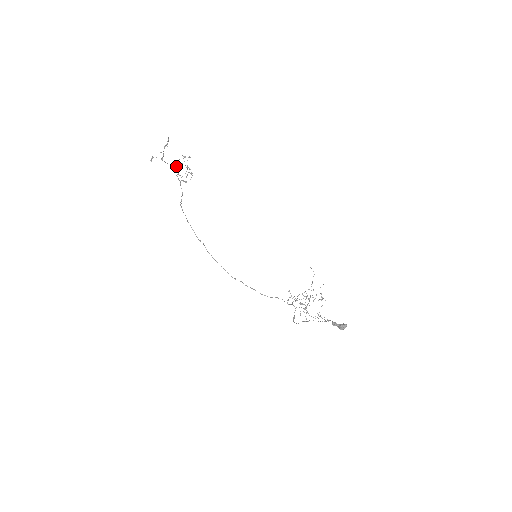
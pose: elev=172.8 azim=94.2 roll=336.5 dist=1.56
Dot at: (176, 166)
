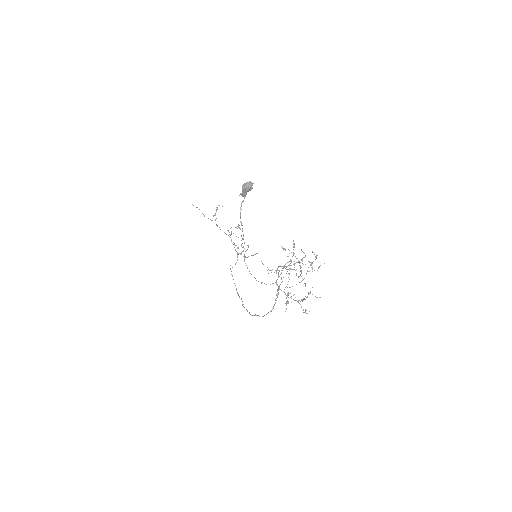
Dot at: occluded
